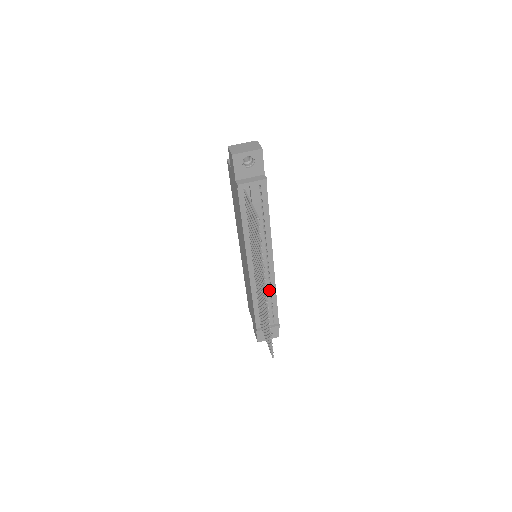
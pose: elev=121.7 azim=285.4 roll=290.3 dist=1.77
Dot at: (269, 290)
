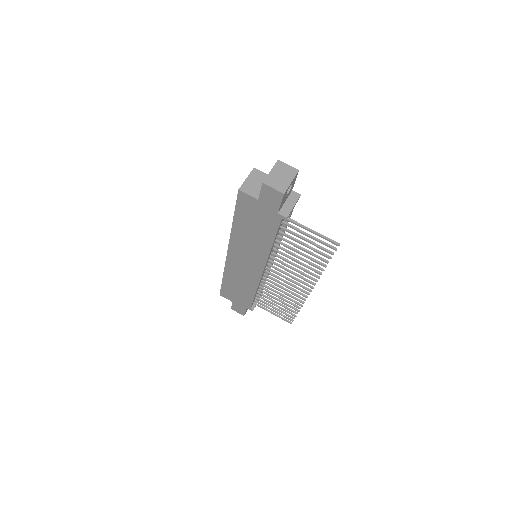
Dot at: occluded
